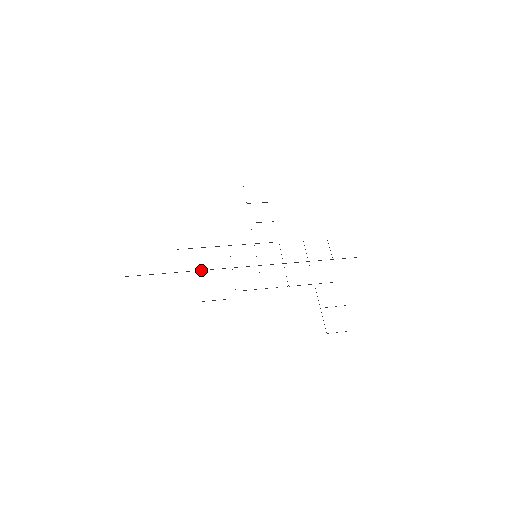
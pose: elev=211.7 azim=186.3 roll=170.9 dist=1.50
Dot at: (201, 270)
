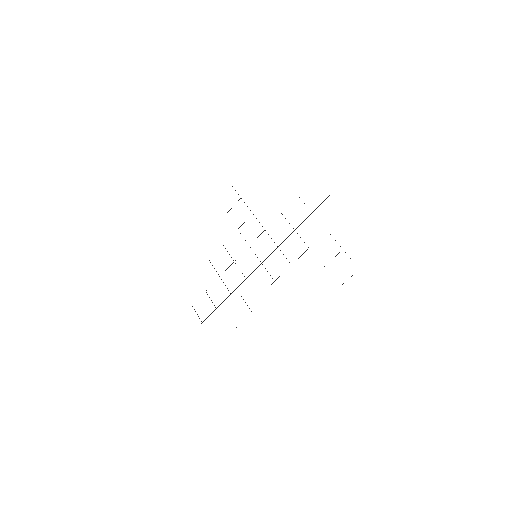
Dot at: (228, 296)
